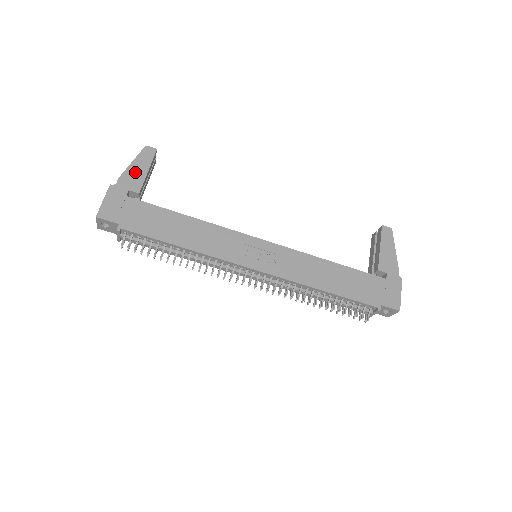
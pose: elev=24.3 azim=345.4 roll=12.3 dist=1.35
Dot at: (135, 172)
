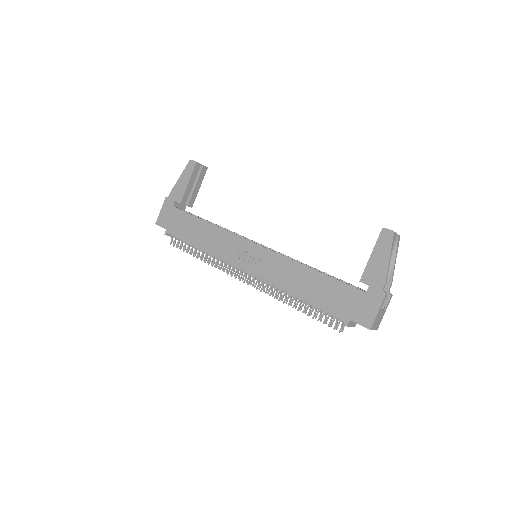
Dot at: (181, 185)
